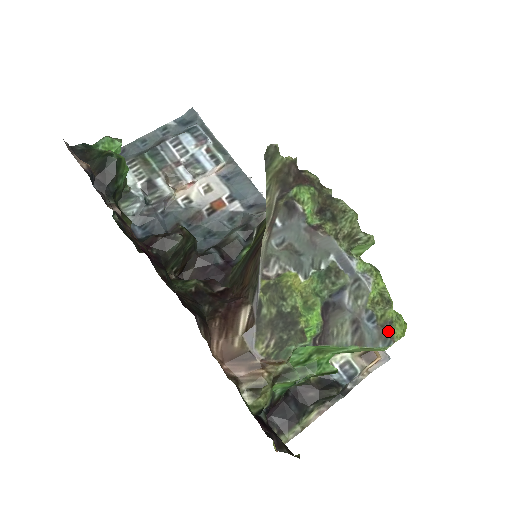
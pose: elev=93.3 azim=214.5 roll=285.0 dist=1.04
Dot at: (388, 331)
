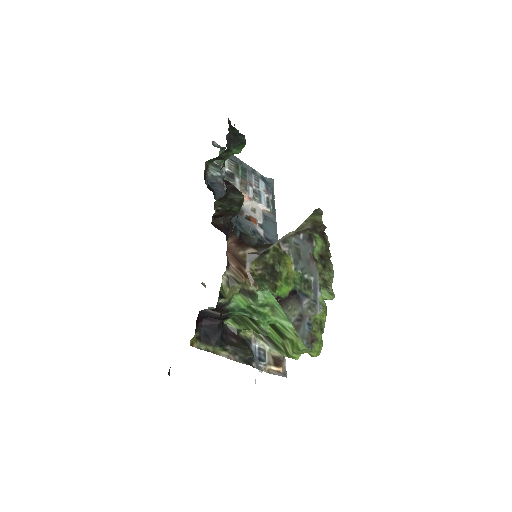
Dot at: (312, 341)
